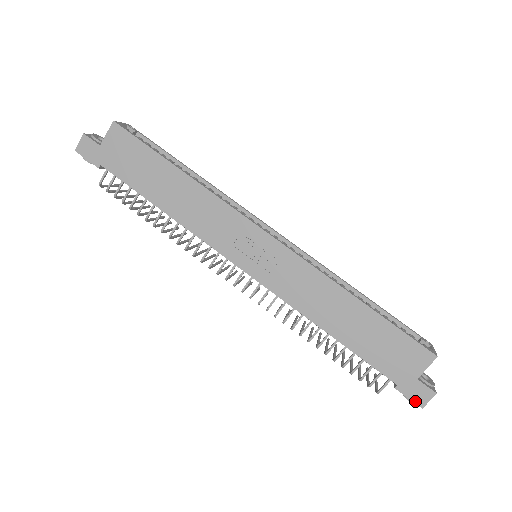
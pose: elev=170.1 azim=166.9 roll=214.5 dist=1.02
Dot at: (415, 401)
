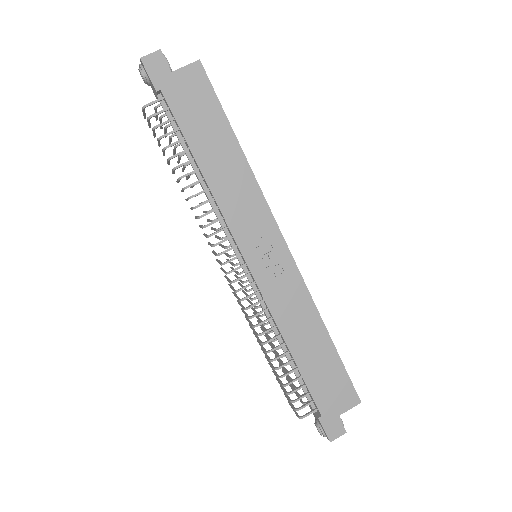
Dot at: (328, 434)
